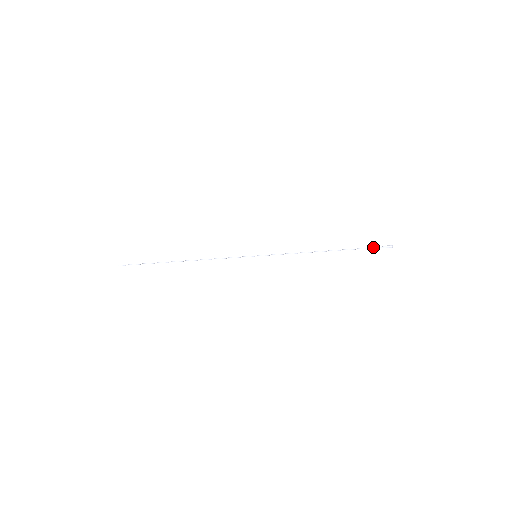
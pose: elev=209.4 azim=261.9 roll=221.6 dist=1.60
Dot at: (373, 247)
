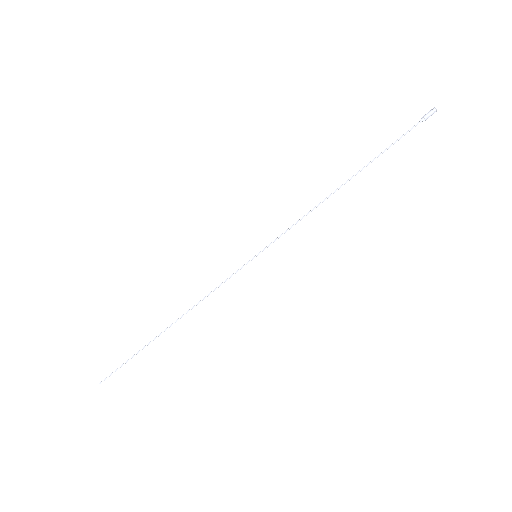
Dot at: occluded
